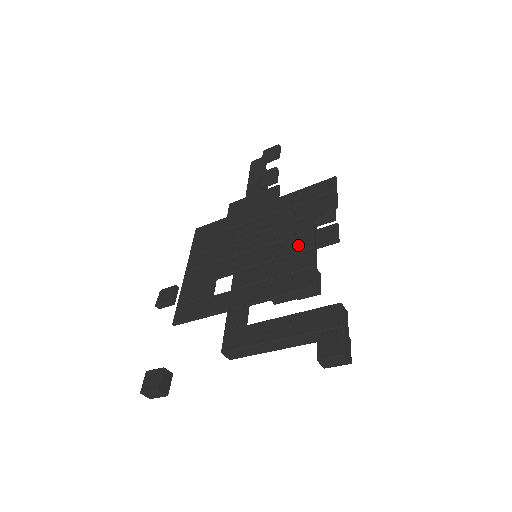
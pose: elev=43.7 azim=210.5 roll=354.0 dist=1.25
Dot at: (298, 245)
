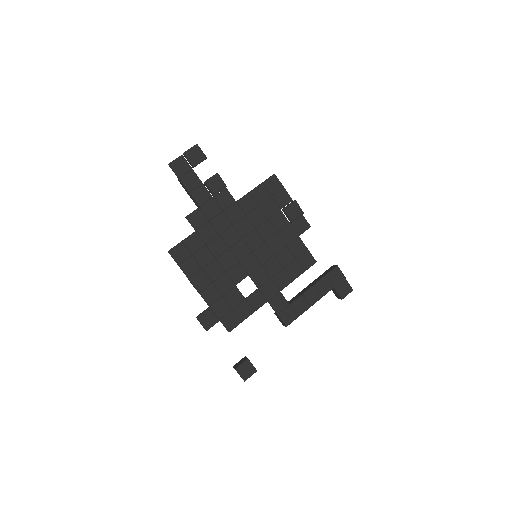
Dot at: (286, 238)
